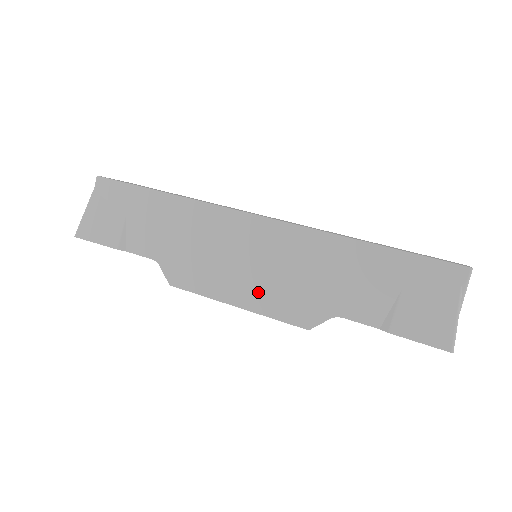
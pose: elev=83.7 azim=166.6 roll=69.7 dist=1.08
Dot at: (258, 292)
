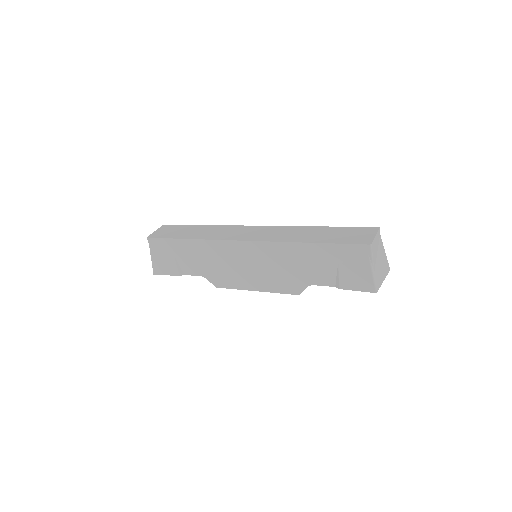
Dot at: (264, 281)
